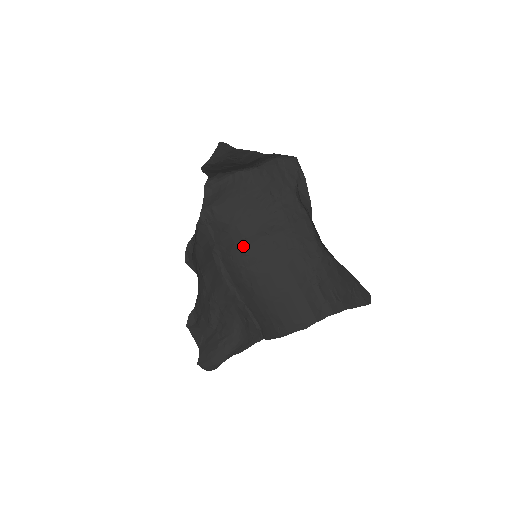
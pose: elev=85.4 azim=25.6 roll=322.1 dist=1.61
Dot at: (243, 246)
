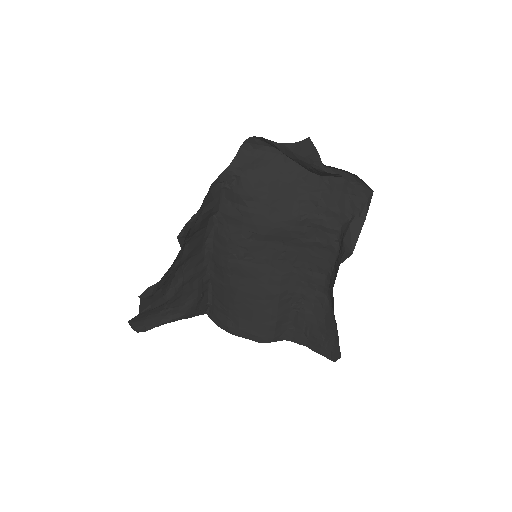
Dot at: (249, 238)
